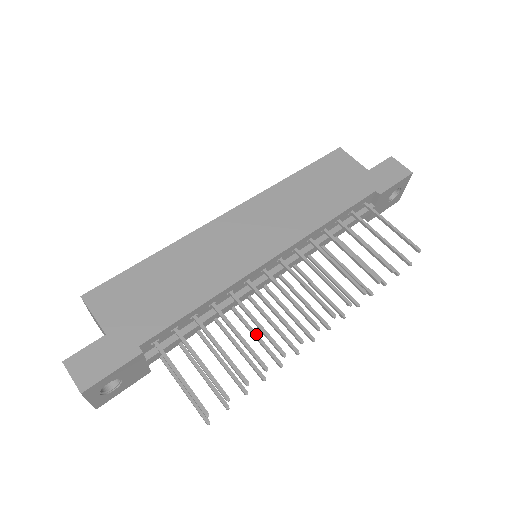
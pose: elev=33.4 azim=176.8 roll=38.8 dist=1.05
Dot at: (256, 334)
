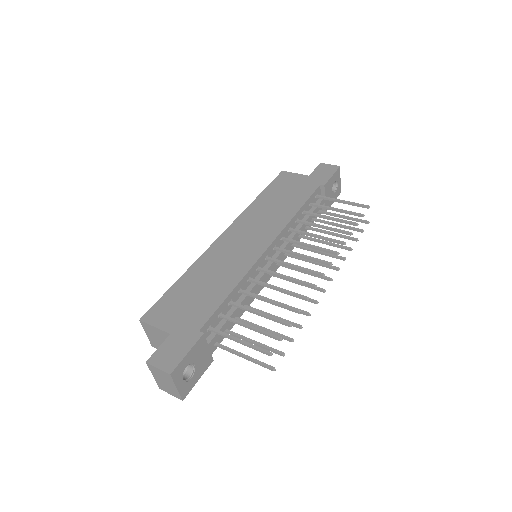
Dot at: occluded
